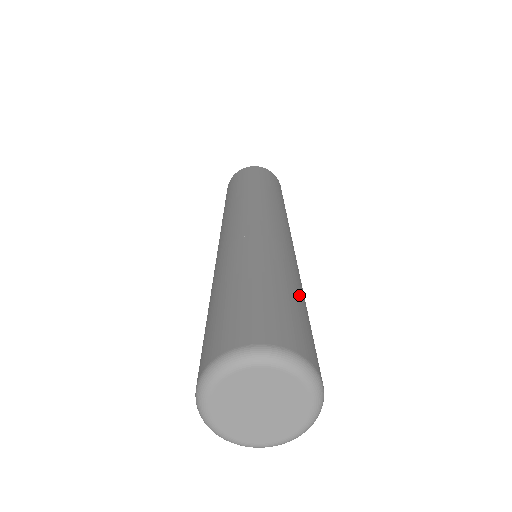
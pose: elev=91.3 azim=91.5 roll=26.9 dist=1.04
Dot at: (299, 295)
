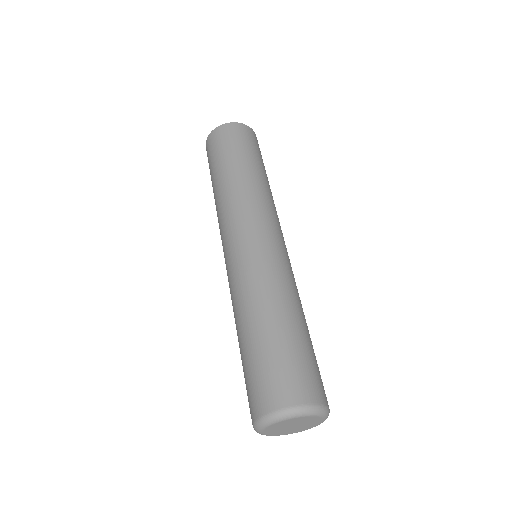
Dot at: (301, 328)
